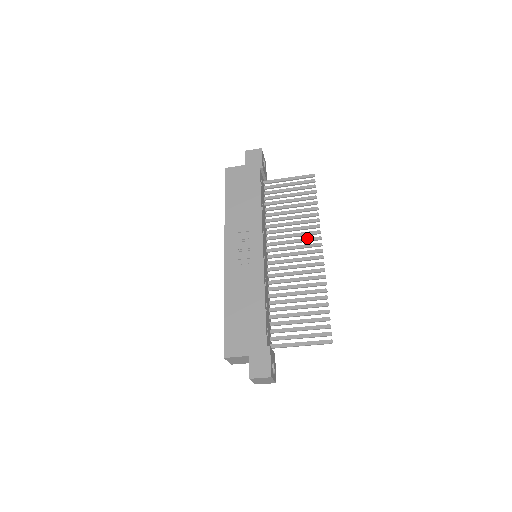
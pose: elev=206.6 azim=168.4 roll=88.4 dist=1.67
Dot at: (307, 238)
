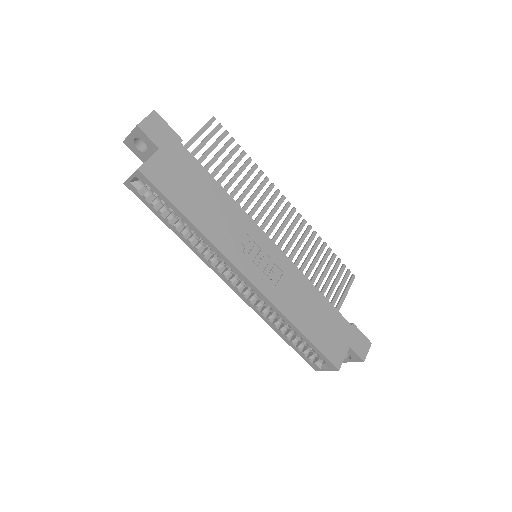
Dot at: (271, 199)
